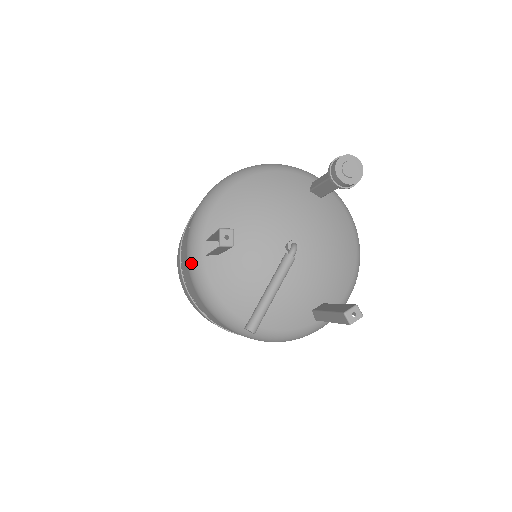
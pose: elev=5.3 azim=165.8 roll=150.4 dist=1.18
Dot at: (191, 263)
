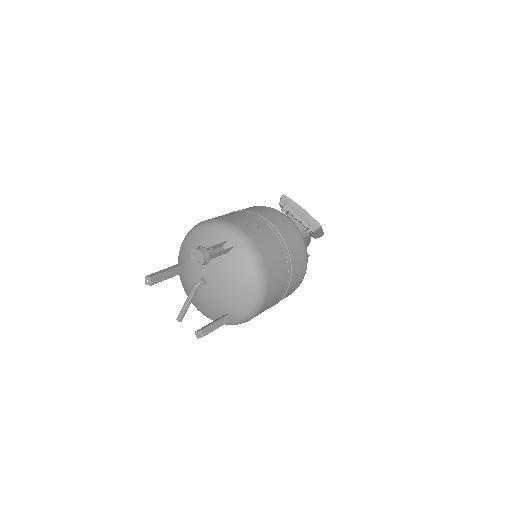
Dot at: occluded
